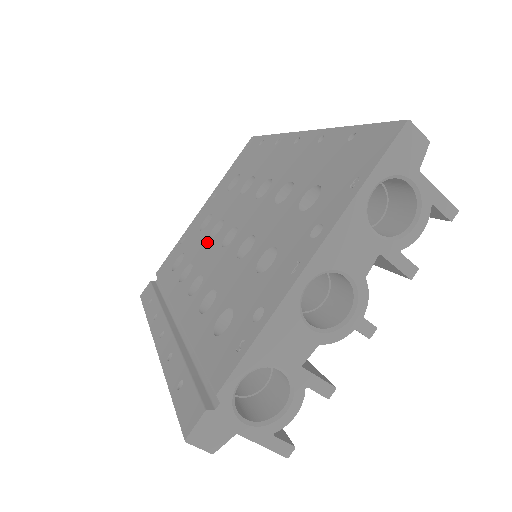
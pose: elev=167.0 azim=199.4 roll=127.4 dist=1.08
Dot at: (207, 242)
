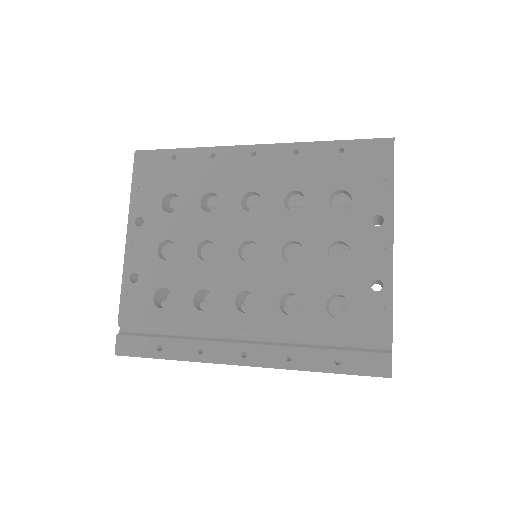
Dot at: (206, 265)
